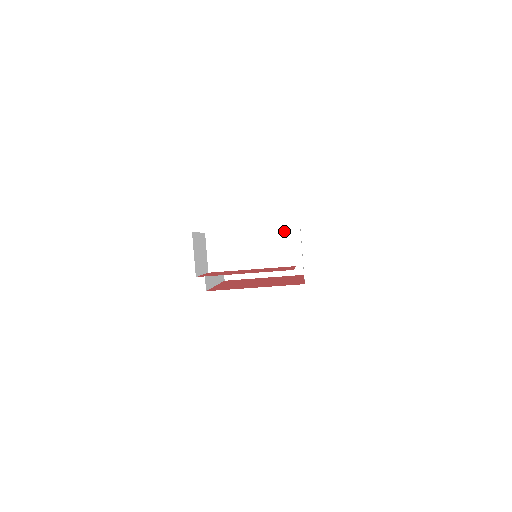
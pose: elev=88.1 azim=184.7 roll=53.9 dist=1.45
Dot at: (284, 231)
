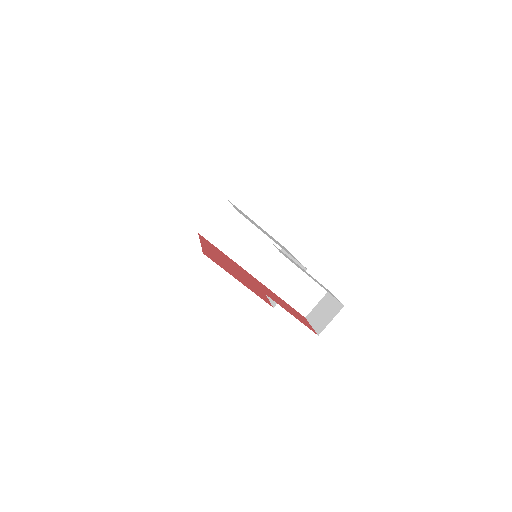
Dot at: (320, 289)
